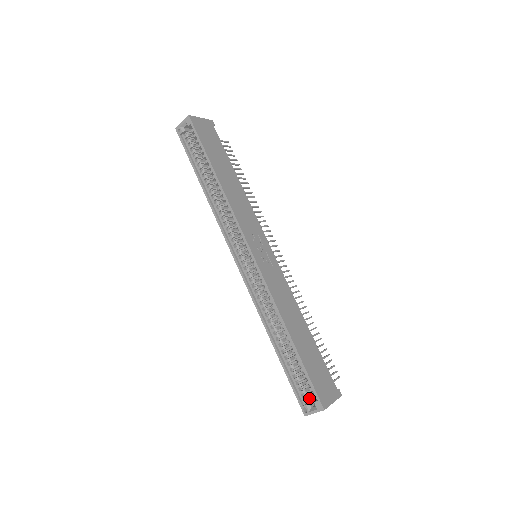
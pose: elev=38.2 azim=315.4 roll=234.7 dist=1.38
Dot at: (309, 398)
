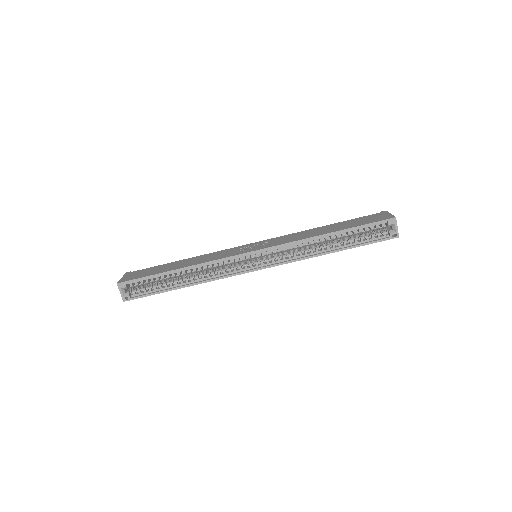
Dot at: (384, 231)
